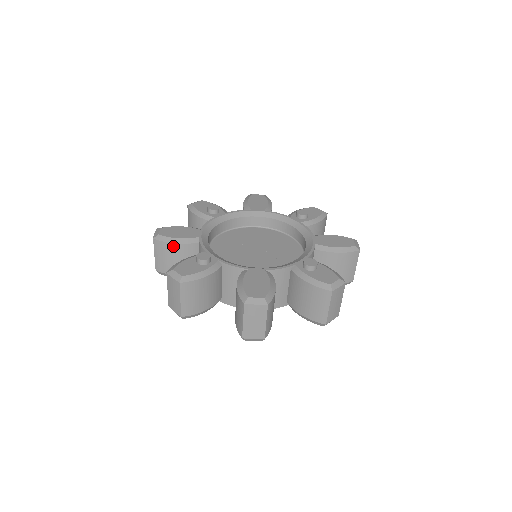
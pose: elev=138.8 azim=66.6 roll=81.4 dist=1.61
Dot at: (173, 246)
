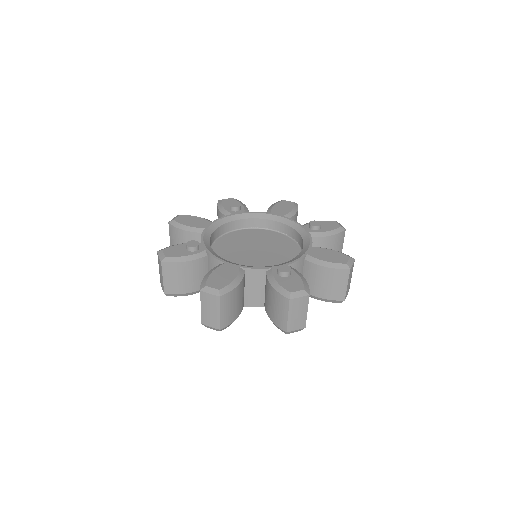
Dot at: (181, 232)
